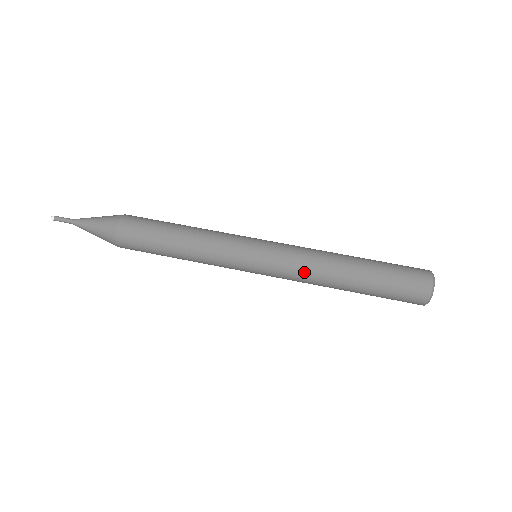
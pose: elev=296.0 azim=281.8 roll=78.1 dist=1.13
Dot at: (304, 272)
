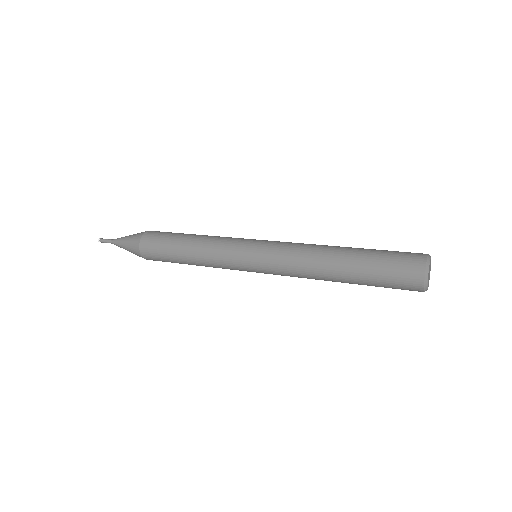
Dot at: (300, 245)
